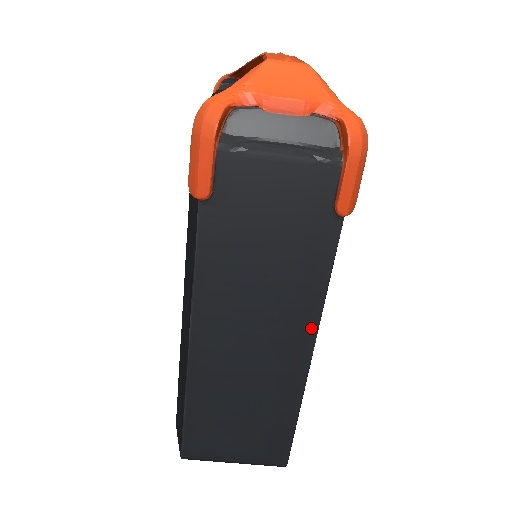
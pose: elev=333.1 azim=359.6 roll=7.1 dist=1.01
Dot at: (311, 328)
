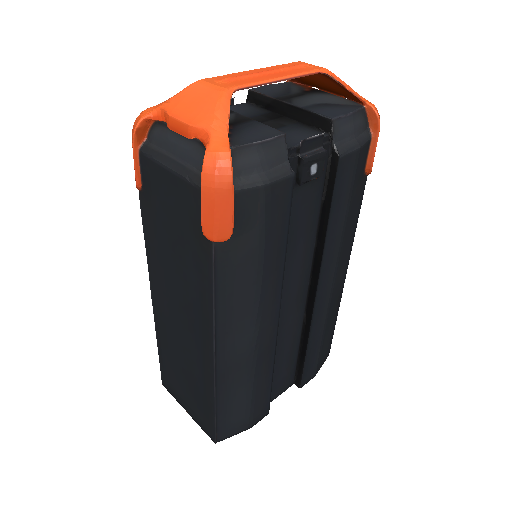
Dot at: (210, 332)
